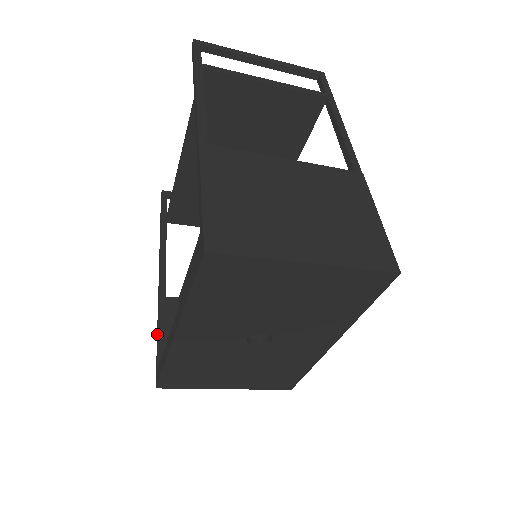
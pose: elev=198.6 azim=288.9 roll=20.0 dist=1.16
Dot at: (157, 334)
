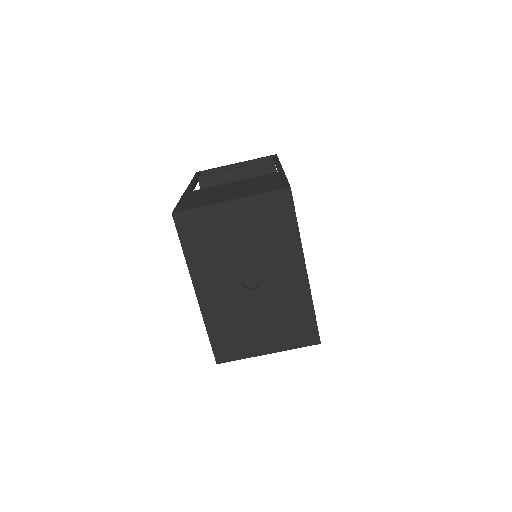
Dot at: occluded
